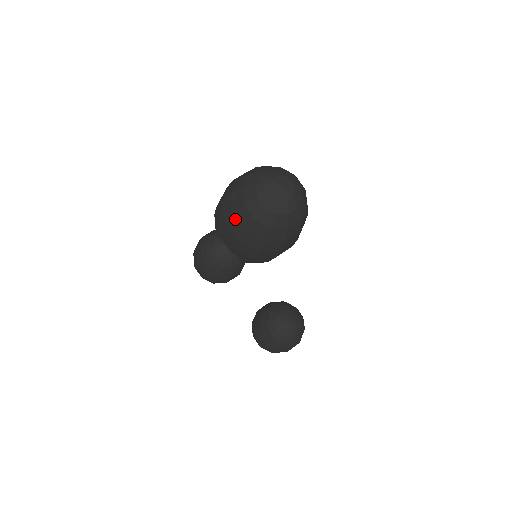
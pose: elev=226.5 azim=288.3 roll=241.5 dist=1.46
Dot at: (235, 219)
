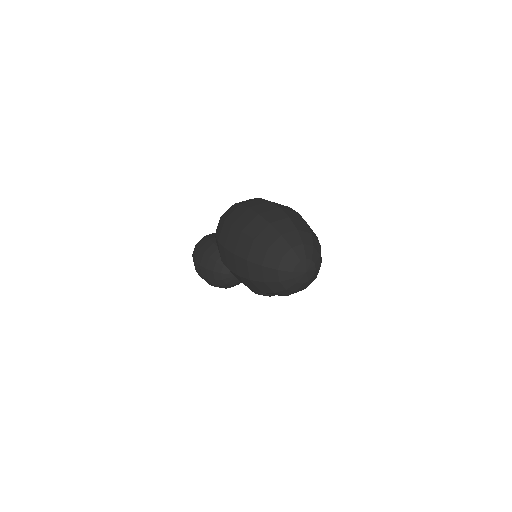
Dot at: (252, 283)
